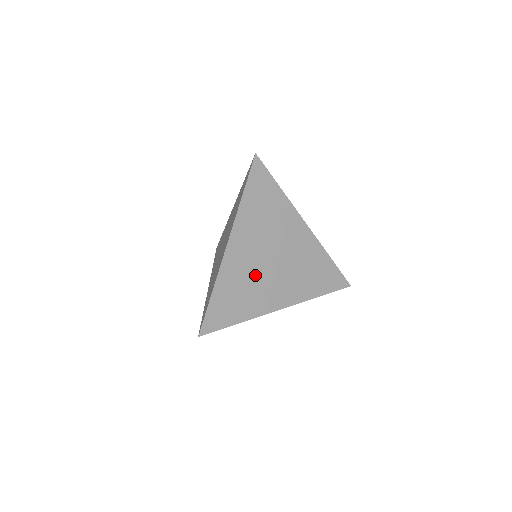
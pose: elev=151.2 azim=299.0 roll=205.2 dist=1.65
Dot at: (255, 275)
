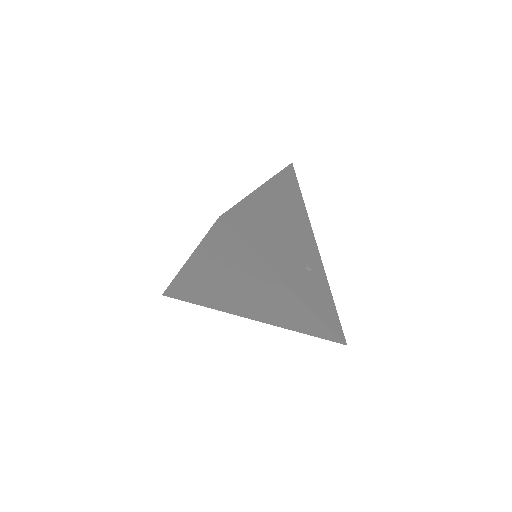
Dot at: (219, 292)
